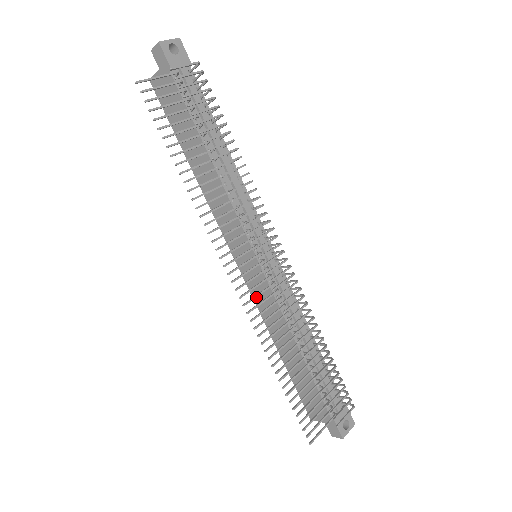
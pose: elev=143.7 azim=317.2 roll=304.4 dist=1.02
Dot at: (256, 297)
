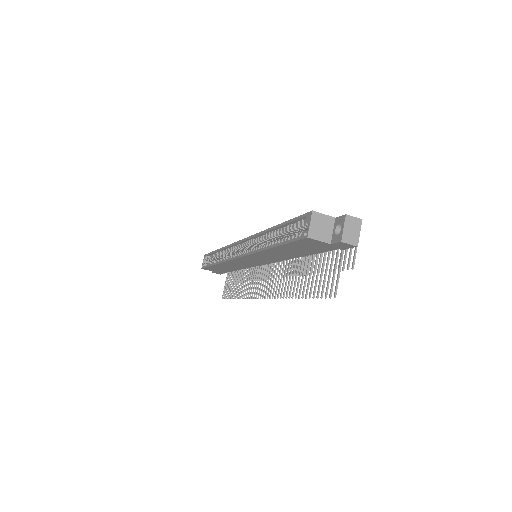
Dot at: (257, 287)
